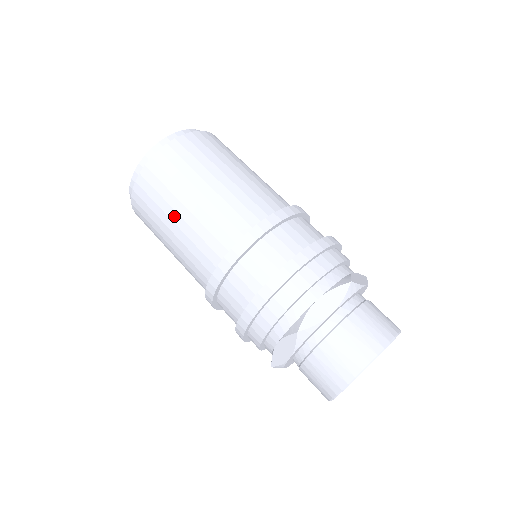
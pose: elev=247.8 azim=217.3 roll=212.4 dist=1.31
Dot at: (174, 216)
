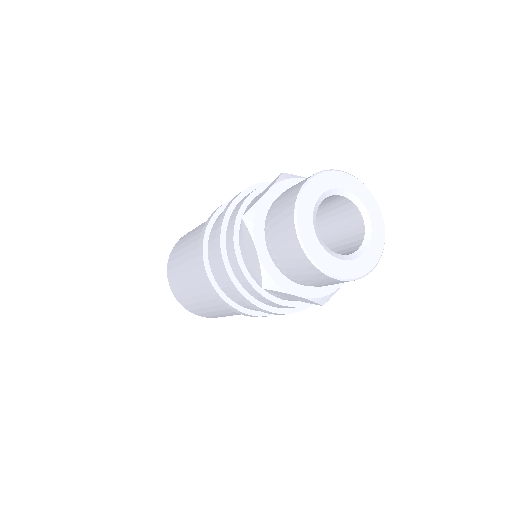
Dot at: (182, 260)
